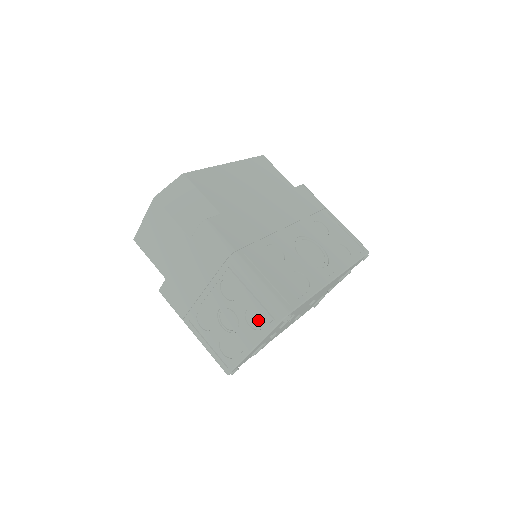
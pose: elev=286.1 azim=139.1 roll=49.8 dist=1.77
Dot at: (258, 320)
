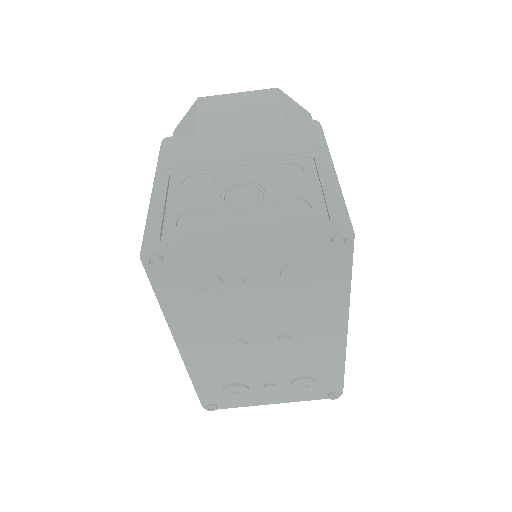
Dot at: (296, 214)
